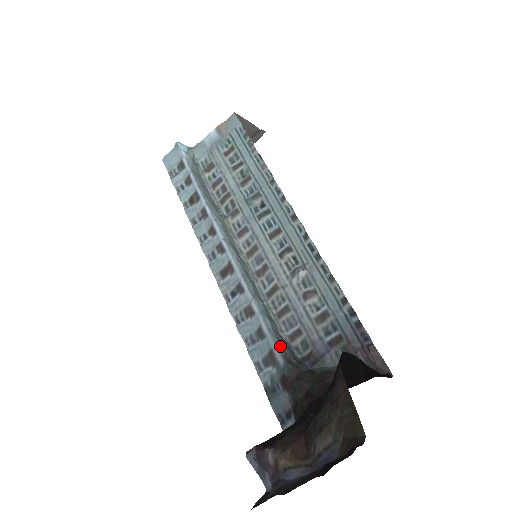
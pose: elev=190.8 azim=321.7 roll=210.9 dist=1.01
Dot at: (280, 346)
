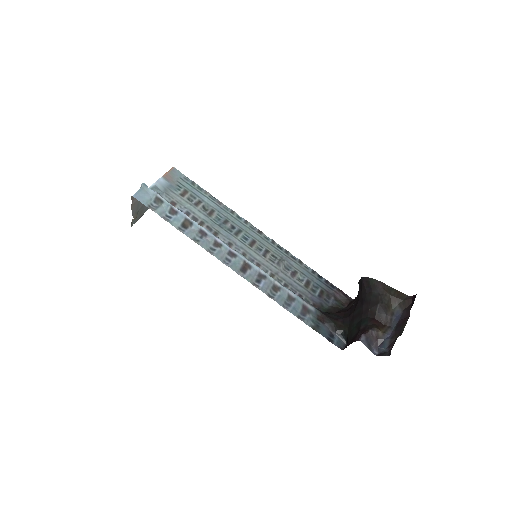
Dot at: (306, 301)
